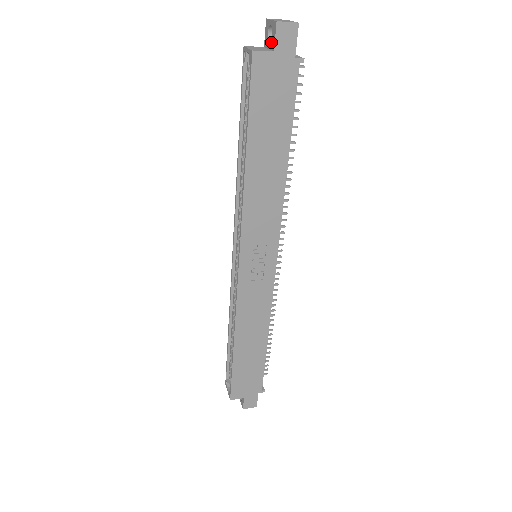
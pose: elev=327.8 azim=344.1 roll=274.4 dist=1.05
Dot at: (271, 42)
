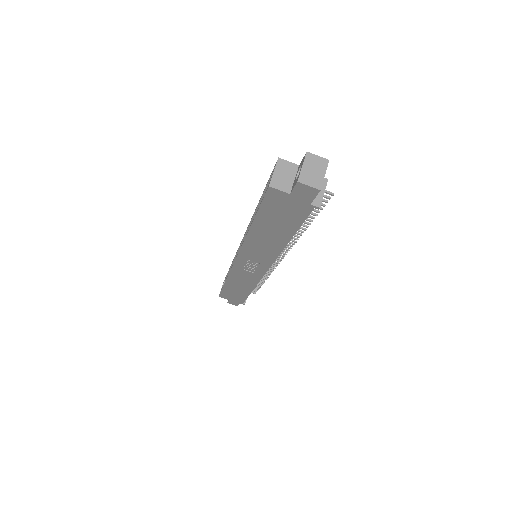
Dot at: (294, 181)
